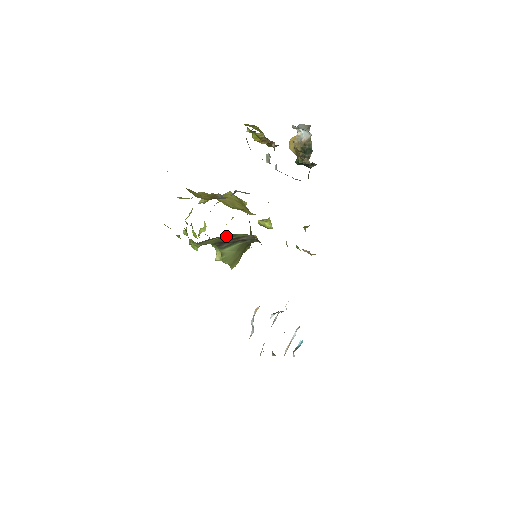
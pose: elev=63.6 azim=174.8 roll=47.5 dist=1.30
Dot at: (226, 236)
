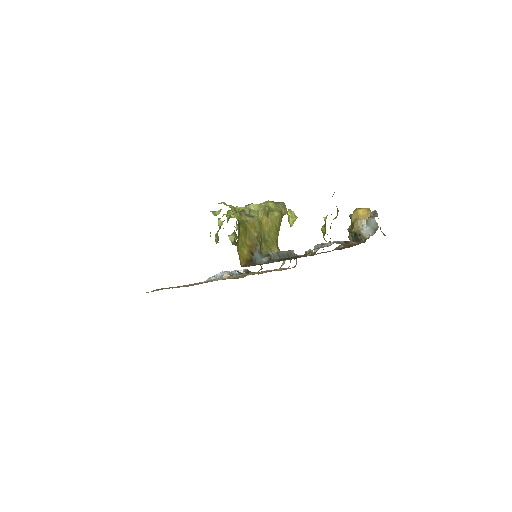
Dot at: occluded
